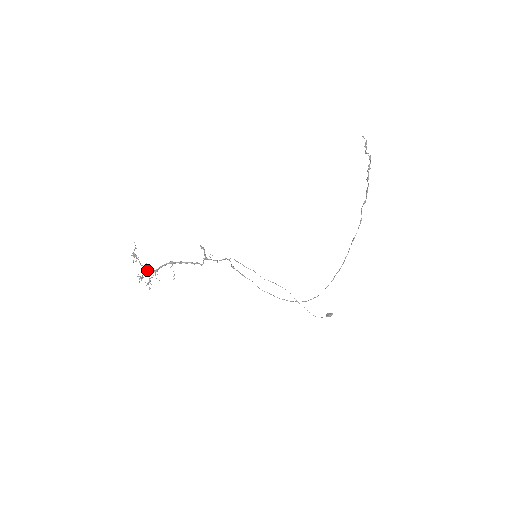
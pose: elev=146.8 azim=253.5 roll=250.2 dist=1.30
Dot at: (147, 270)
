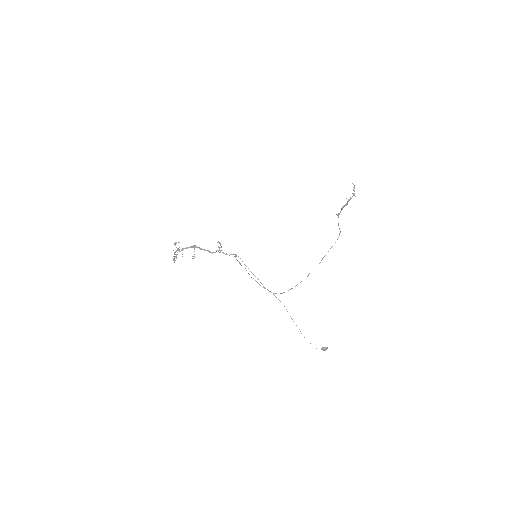
Dot at: (177, 249)
